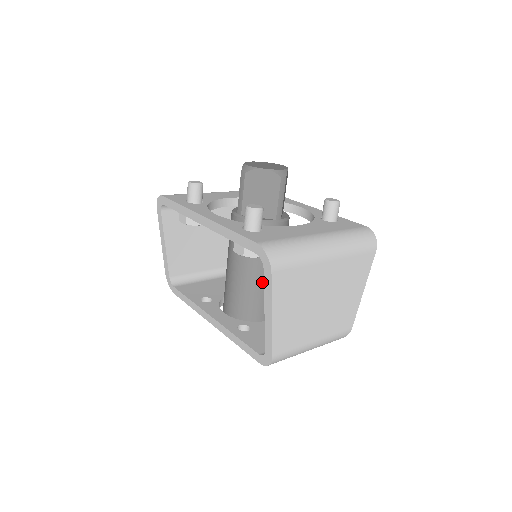
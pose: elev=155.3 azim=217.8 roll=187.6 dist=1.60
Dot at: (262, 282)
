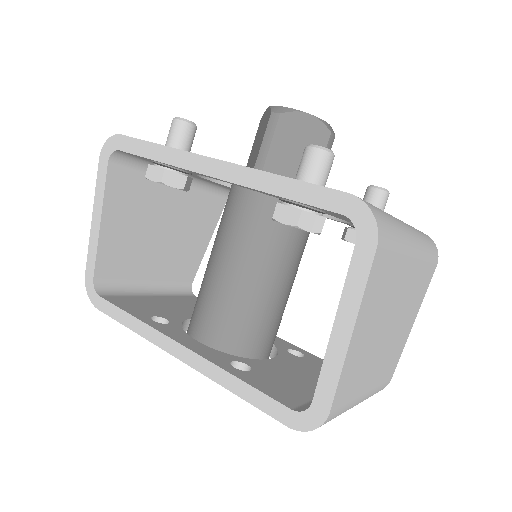
Dot at: (272, 293)
